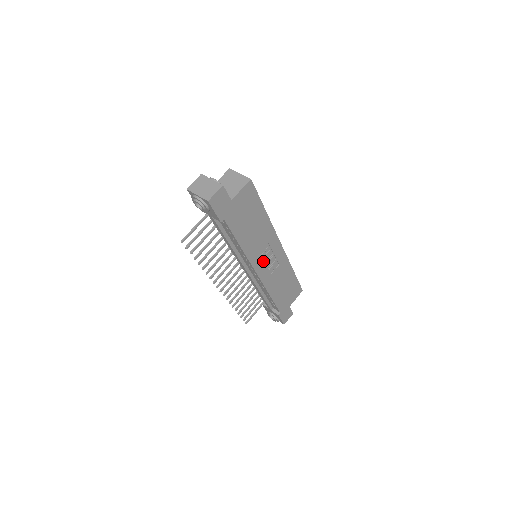
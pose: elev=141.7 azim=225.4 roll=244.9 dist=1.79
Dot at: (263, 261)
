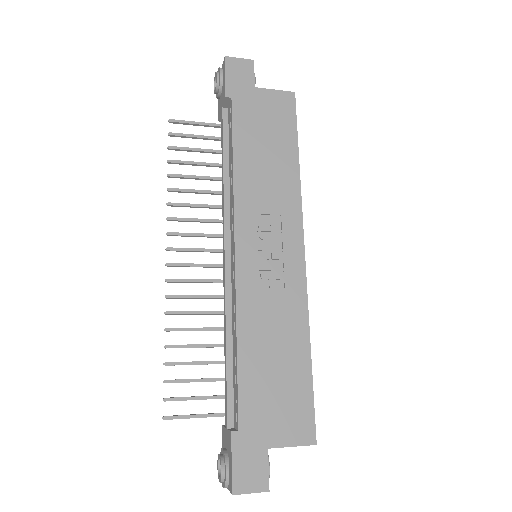
Dot at: (258, 242)
